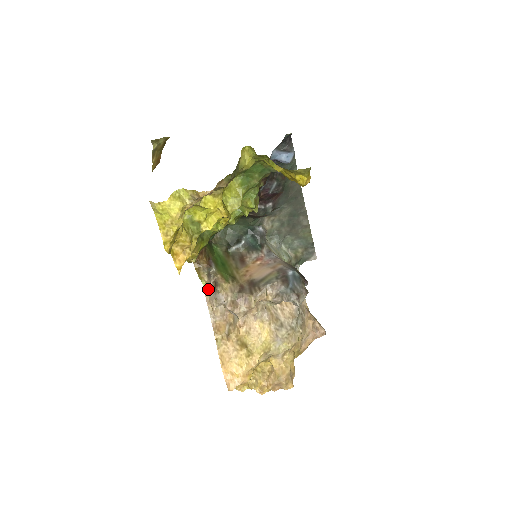
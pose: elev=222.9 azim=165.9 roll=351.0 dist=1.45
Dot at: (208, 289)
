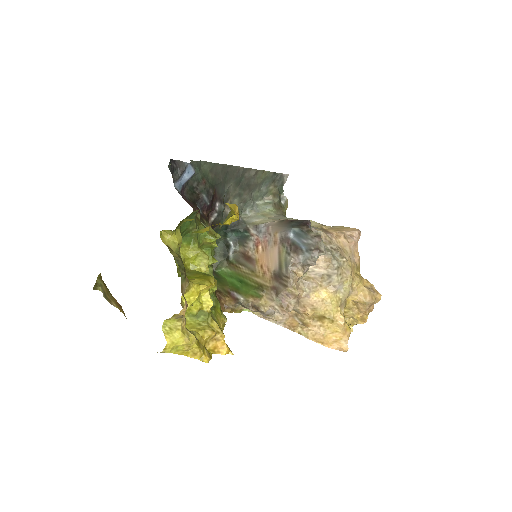
Dot at: occluded
